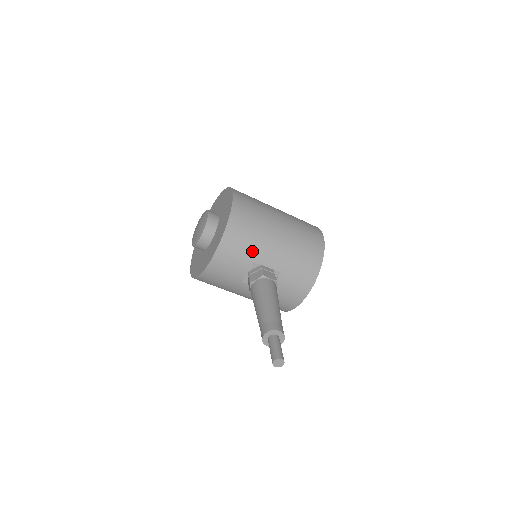
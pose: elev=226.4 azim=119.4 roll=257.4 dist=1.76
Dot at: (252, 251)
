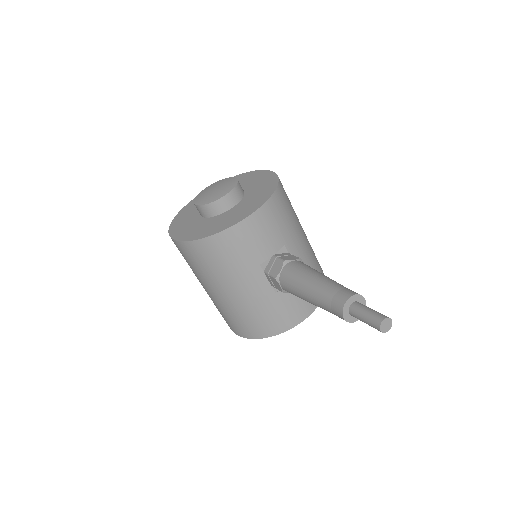
Dot at: (287, 231)
